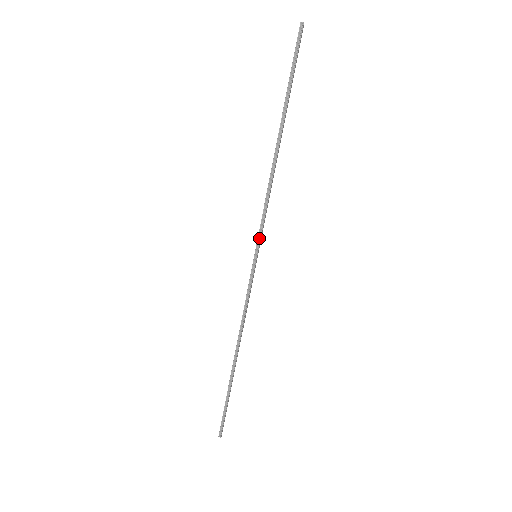
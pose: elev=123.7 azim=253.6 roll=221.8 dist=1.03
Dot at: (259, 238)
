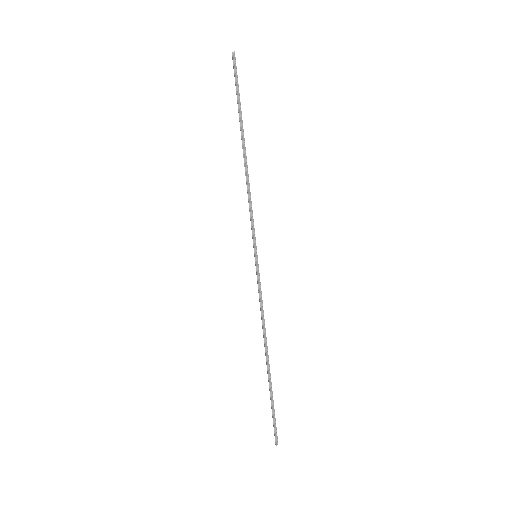
Dot at: (254, 239)
